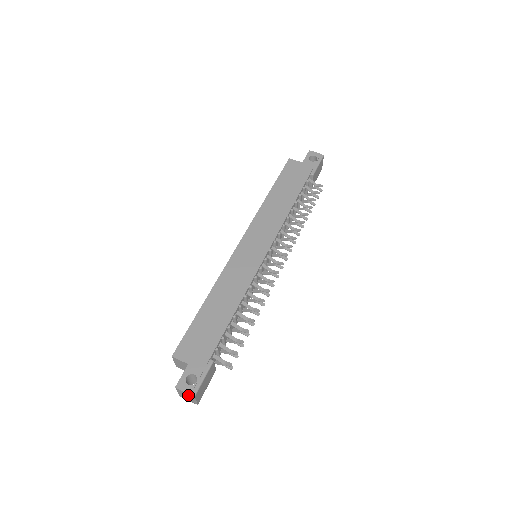
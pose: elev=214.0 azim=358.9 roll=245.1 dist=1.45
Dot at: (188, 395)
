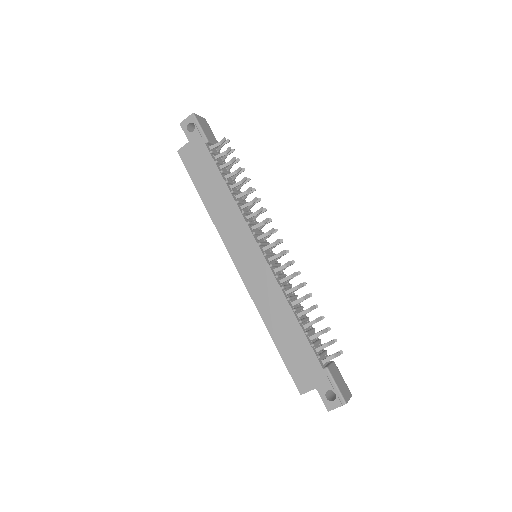
Dot at: (341, 405)
